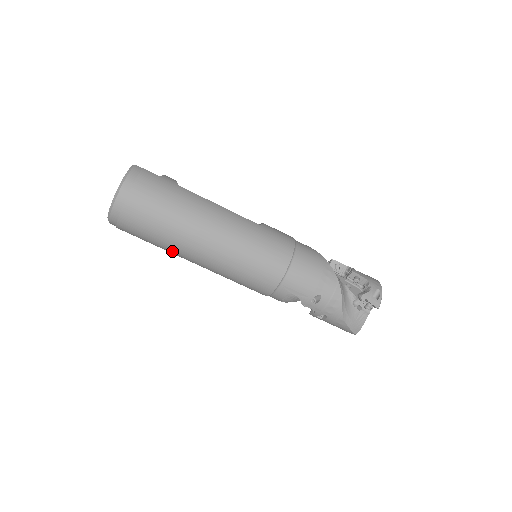
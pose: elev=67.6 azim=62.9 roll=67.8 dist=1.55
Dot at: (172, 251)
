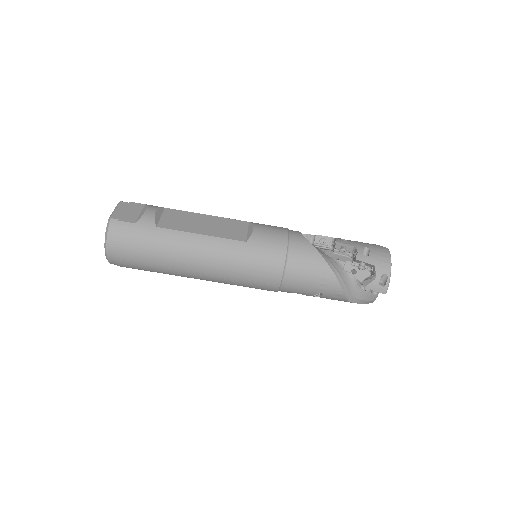
Dot at: occluded
